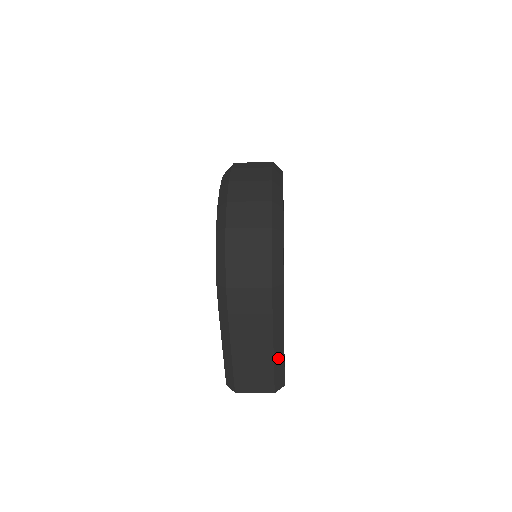
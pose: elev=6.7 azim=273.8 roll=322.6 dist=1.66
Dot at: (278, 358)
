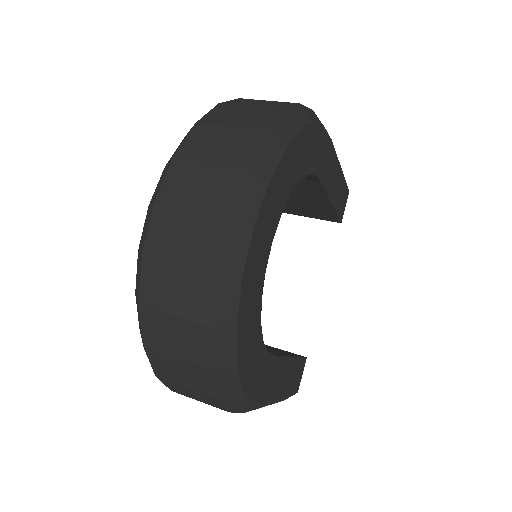
Dot at: (275, 401)
